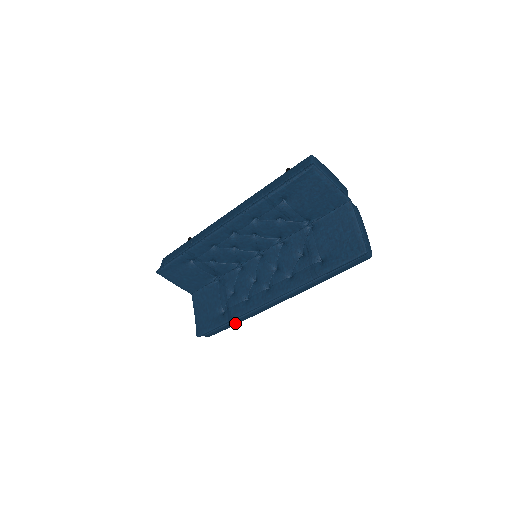
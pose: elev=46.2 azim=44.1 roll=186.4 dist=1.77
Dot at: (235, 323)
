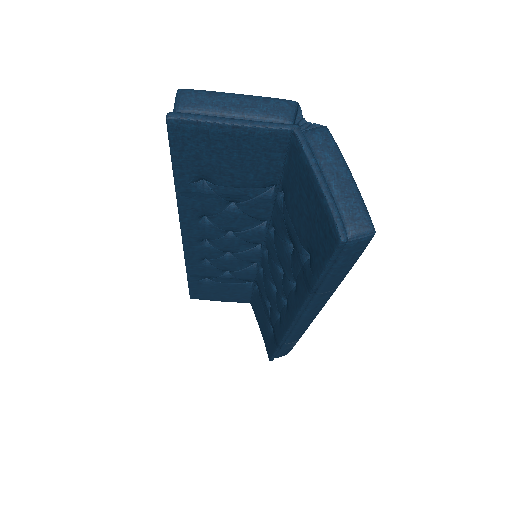
Dot at: (292, 344)
